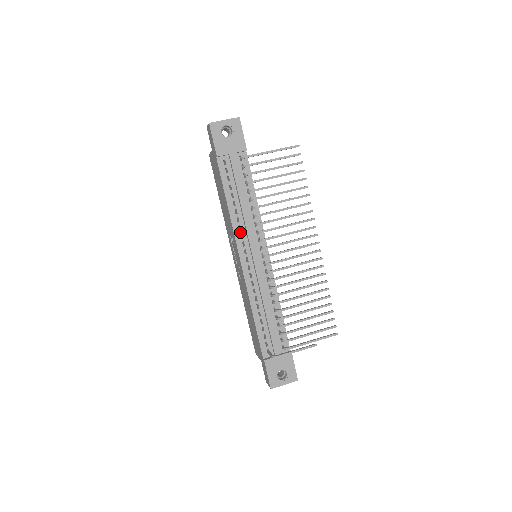
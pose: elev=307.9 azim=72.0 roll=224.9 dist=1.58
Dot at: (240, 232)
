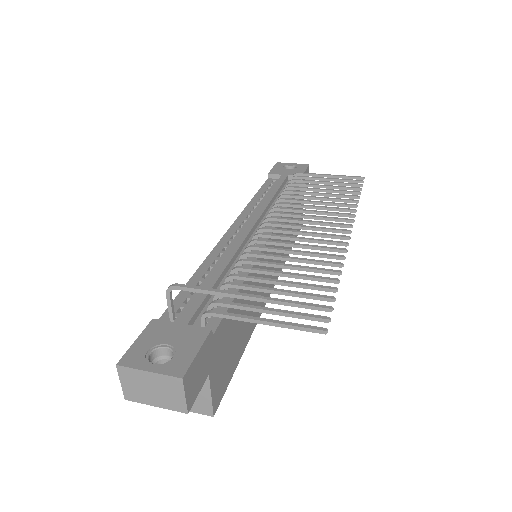
Dot at: (249, 214)
